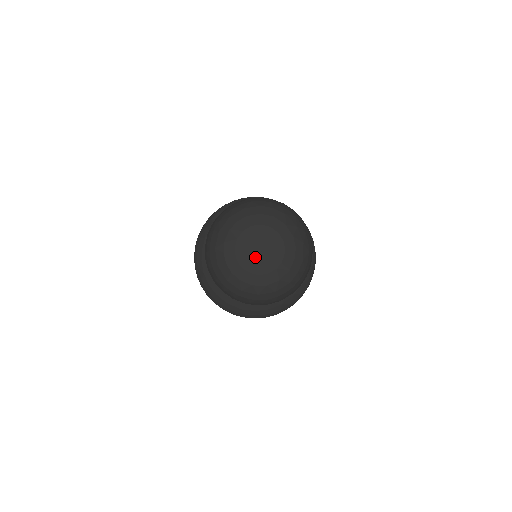
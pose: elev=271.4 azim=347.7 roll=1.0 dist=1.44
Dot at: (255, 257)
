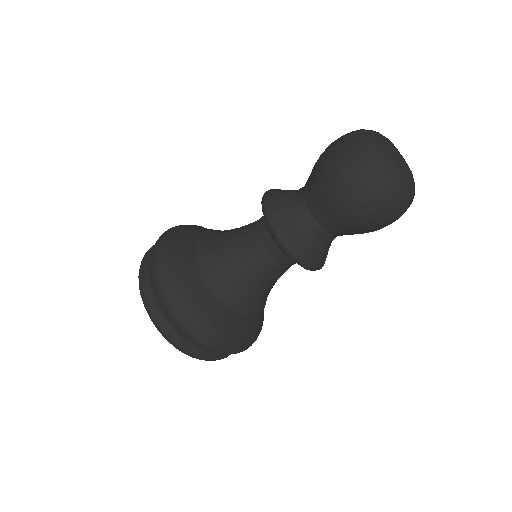
Dot at: (399, 154)
